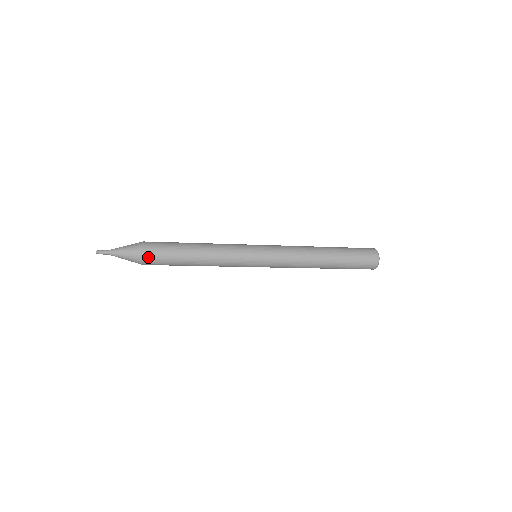
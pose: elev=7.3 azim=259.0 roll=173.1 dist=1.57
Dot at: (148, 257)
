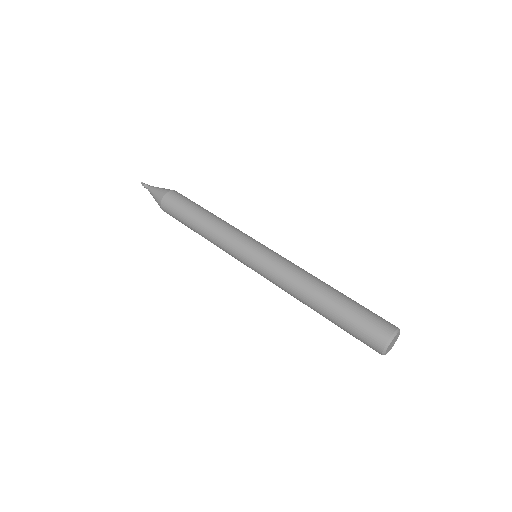
Dot at: occluded
